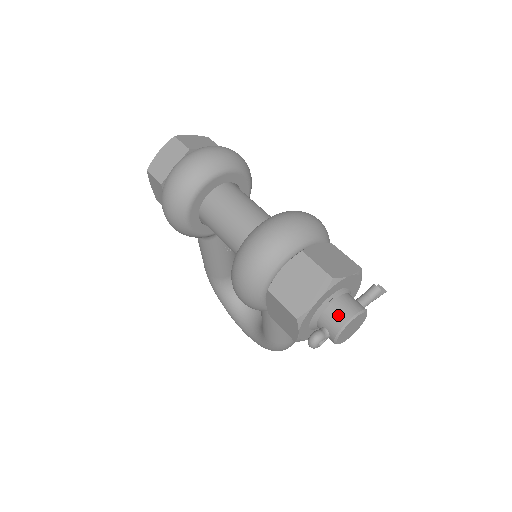
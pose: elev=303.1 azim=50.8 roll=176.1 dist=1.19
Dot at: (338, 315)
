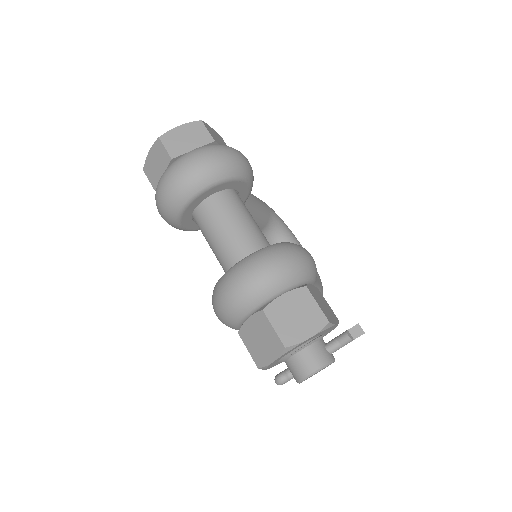
Dot at: (297, 369)
